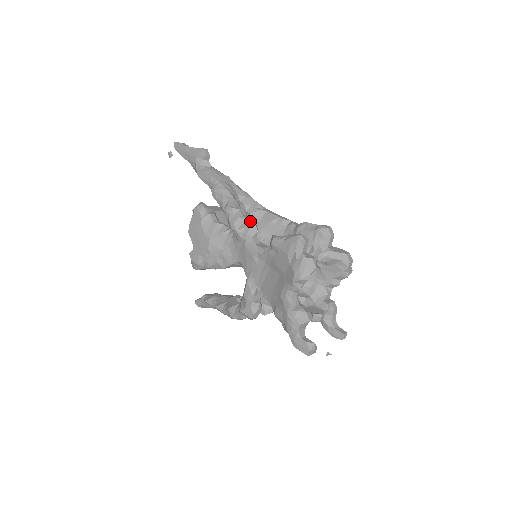
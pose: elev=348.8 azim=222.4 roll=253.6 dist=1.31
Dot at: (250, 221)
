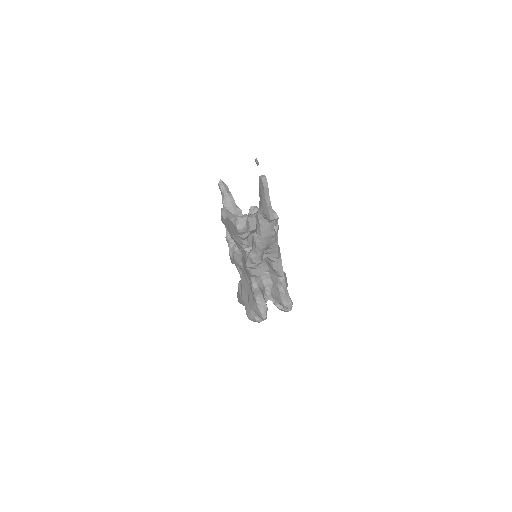
Dot at: (257, 272)
